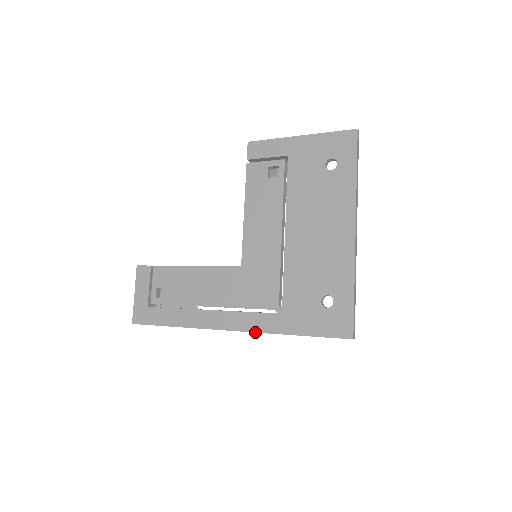
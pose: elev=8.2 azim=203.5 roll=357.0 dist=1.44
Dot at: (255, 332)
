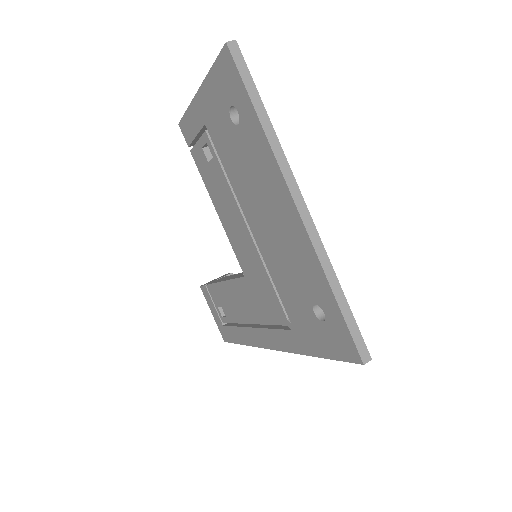
Dot at: occluded
